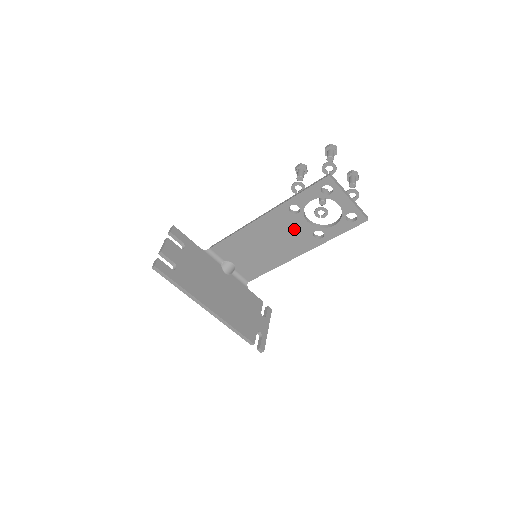
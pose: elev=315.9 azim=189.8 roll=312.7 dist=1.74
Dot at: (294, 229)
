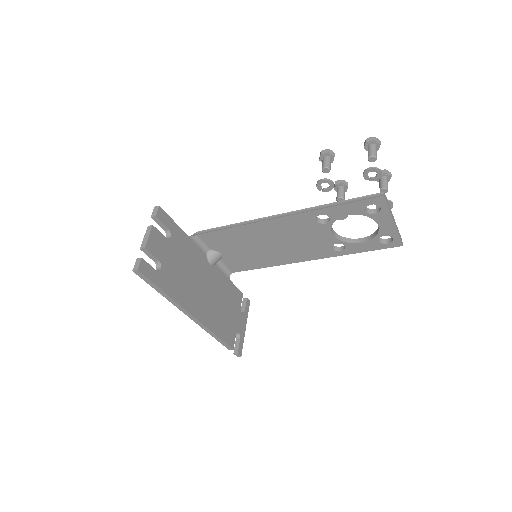
Dot at: (312, 237)
